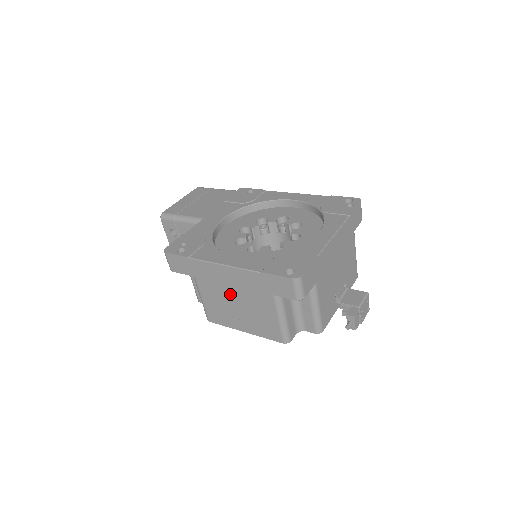
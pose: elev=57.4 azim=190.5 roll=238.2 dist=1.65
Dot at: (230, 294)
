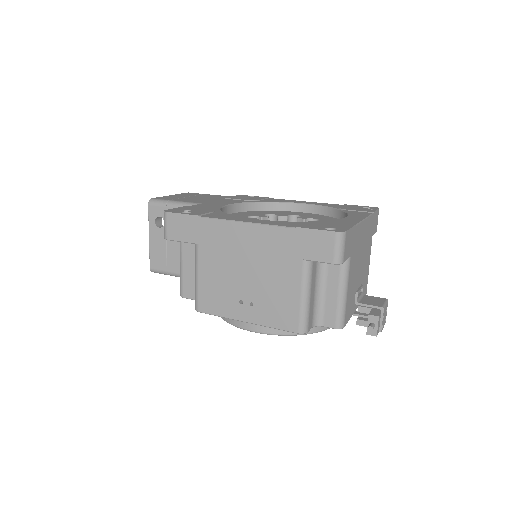
Dot at: (242, 265)
